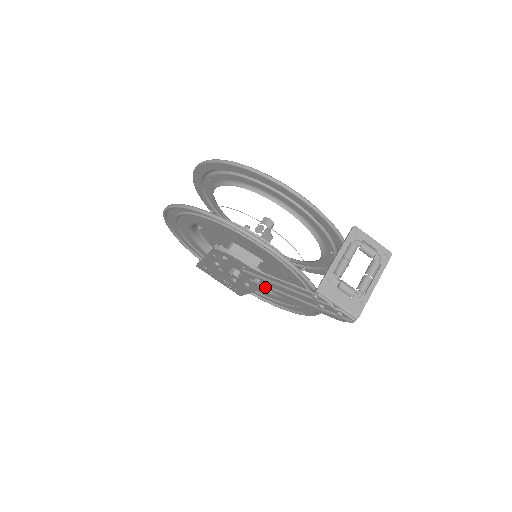
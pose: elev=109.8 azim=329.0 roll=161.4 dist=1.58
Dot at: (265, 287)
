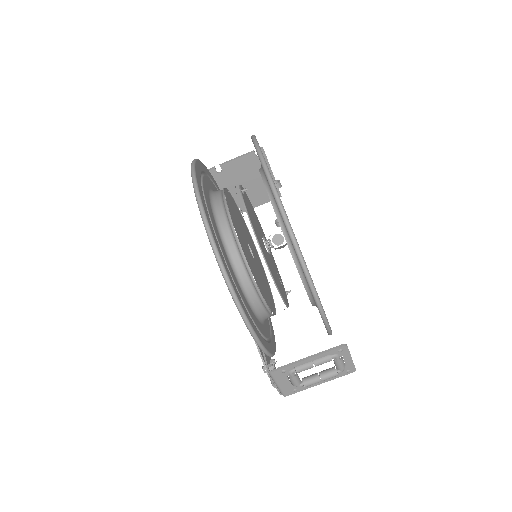
Dot at: occluded
